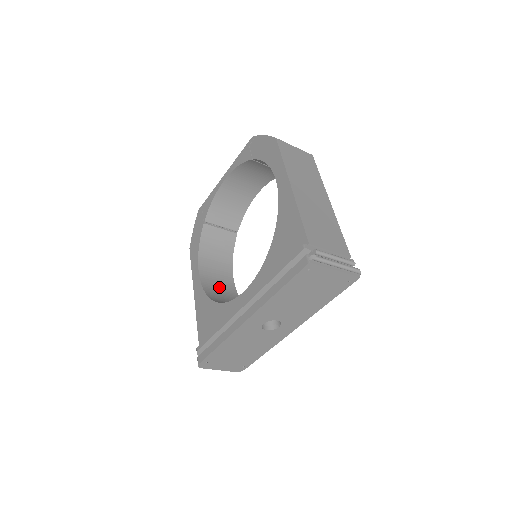
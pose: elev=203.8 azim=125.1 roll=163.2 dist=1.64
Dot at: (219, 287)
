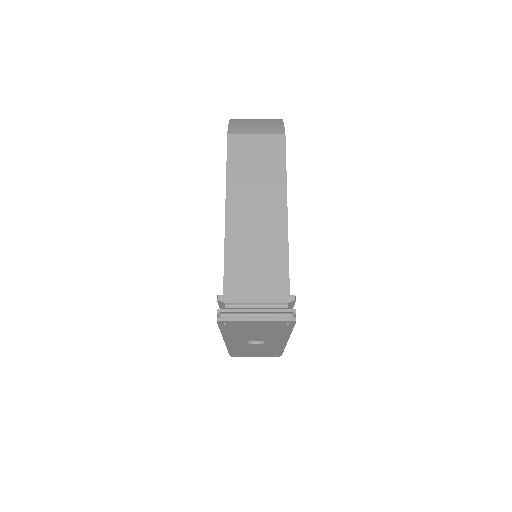
Dot at: occluded
